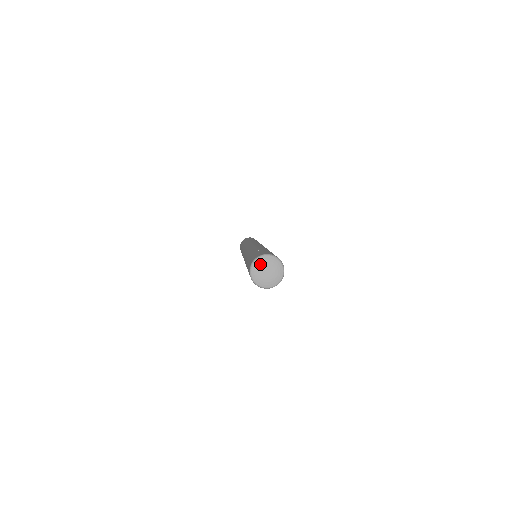
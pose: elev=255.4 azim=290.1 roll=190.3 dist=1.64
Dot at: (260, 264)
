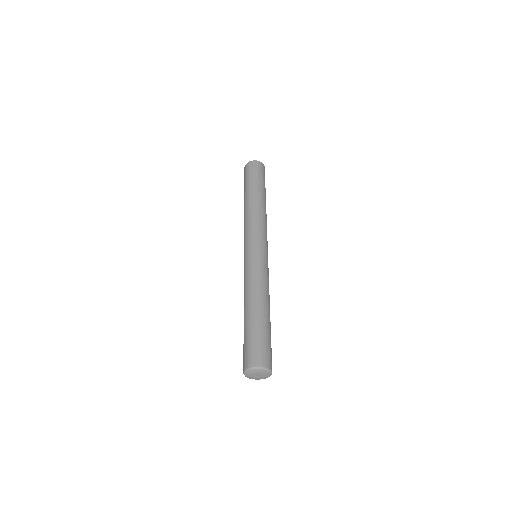
Dot at: (250, 374)
